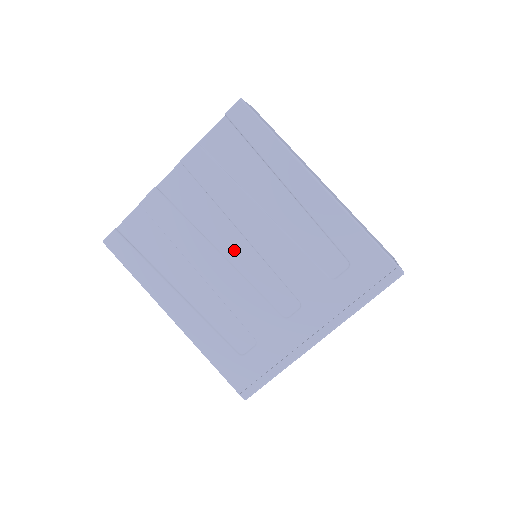
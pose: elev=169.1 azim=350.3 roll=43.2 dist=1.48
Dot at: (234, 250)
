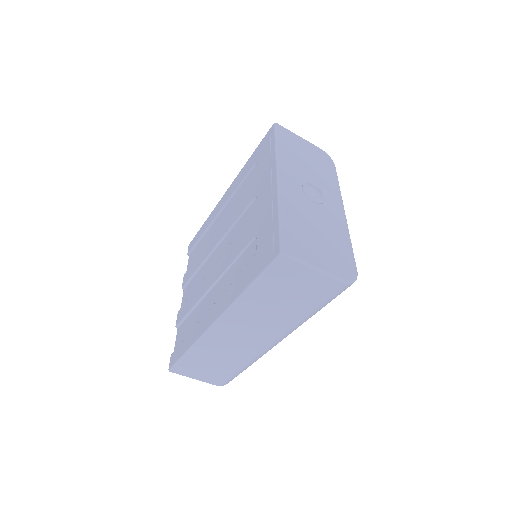
Dot at: (218, 255)
